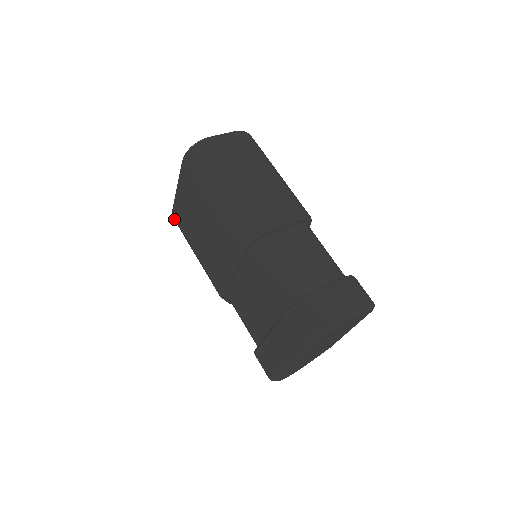
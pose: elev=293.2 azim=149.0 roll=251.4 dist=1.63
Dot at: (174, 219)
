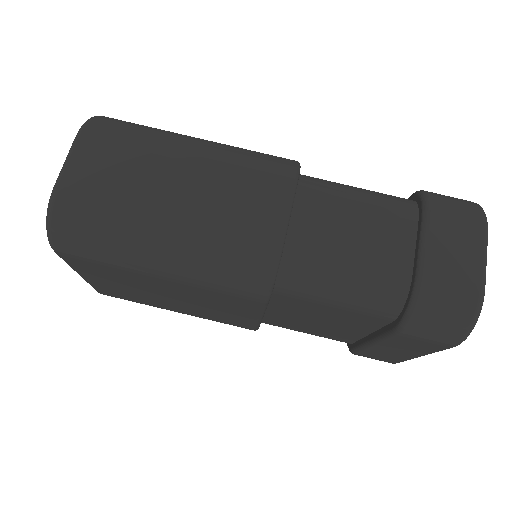
Dot at: occluded
